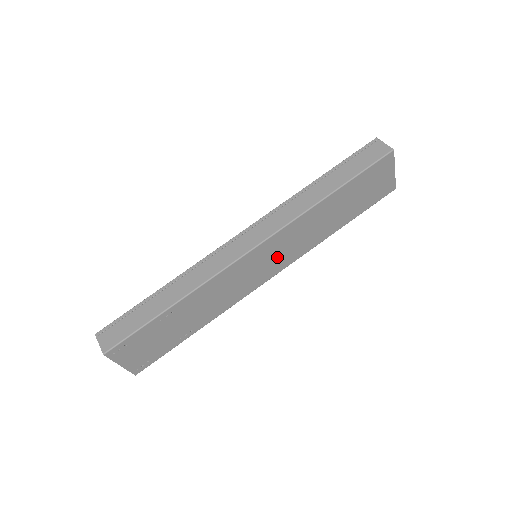
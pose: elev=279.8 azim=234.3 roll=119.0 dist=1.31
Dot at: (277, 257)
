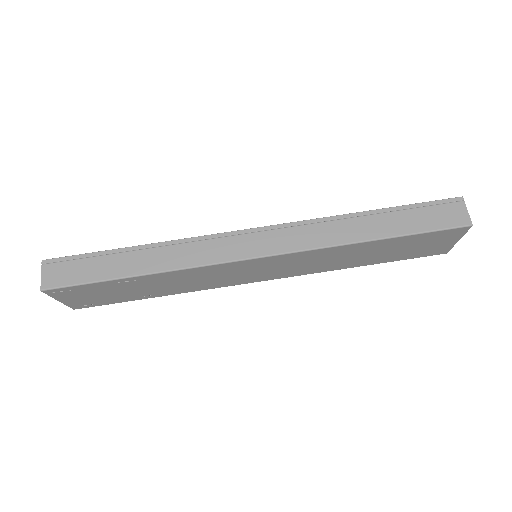
Dot at: (278, 269)
